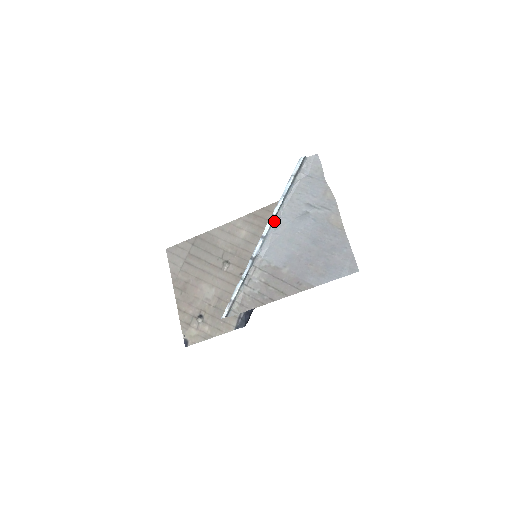
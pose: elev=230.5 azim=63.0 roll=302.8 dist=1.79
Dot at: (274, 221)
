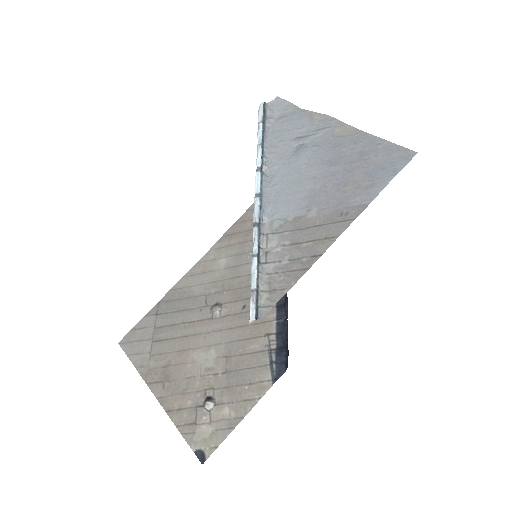
Dot at: (263, 174)
